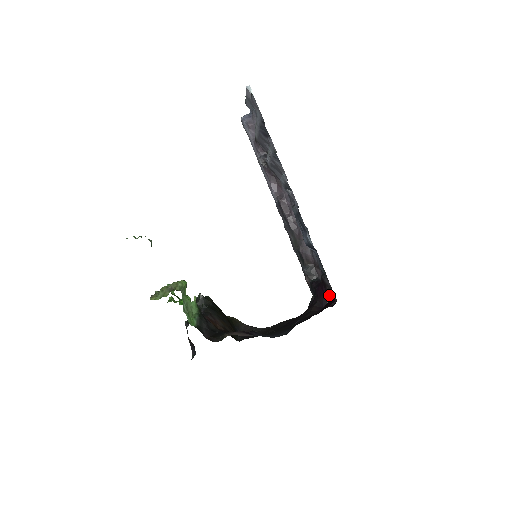
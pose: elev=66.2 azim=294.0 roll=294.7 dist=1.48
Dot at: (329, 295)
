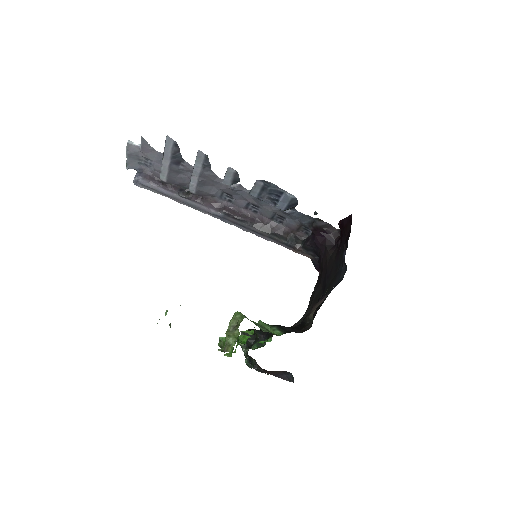
Dot at: (330, 233)
